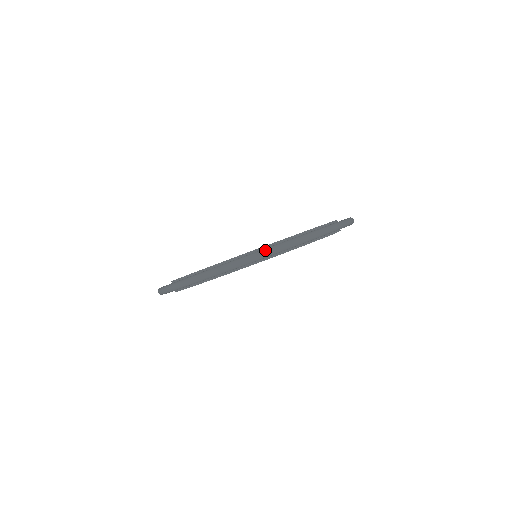
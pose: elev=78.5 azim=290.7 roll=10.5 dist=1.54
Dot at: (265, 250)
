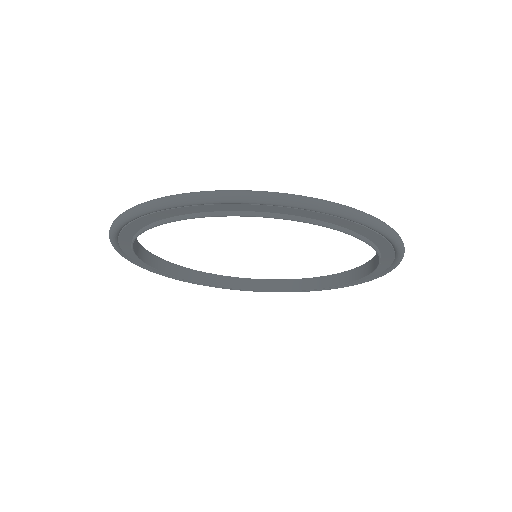
Dot at: (314, 198)
